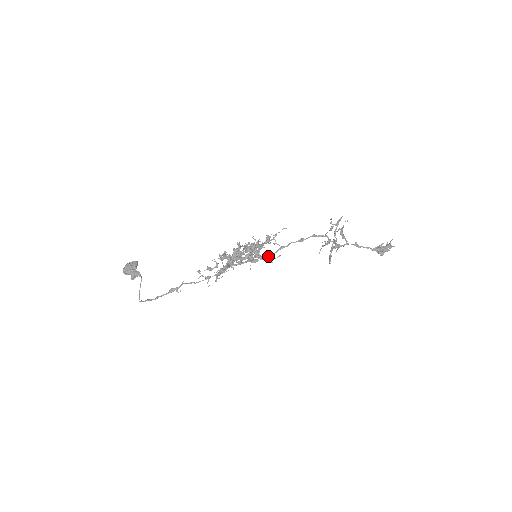
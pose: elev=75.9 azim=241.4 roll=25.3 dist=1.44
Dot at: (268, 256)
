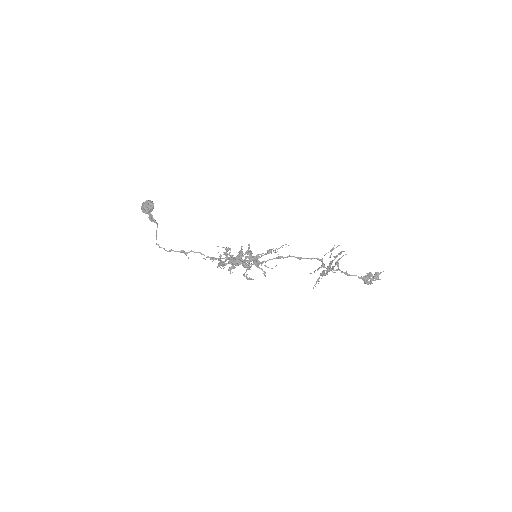
Dot at: occluded
